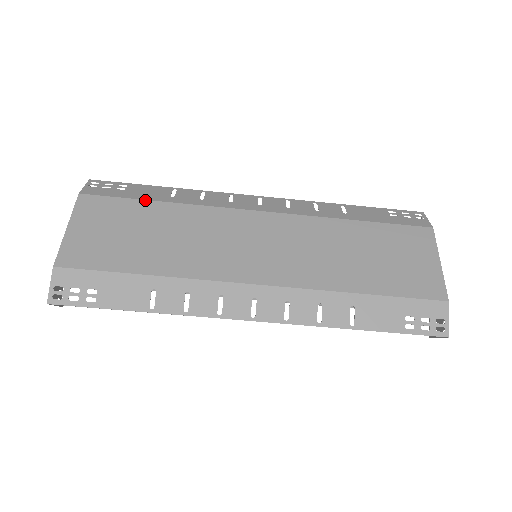
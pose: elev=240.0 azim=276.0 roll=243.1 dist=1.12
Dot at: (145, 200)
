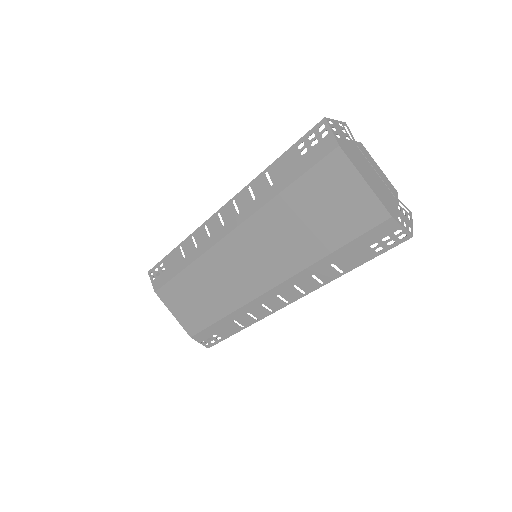
Dot at: (178, 274)
